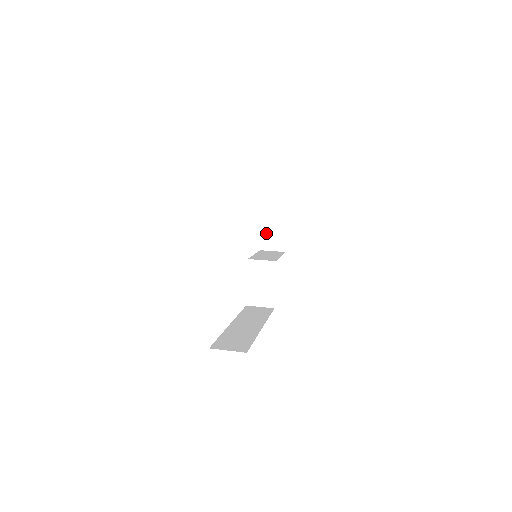
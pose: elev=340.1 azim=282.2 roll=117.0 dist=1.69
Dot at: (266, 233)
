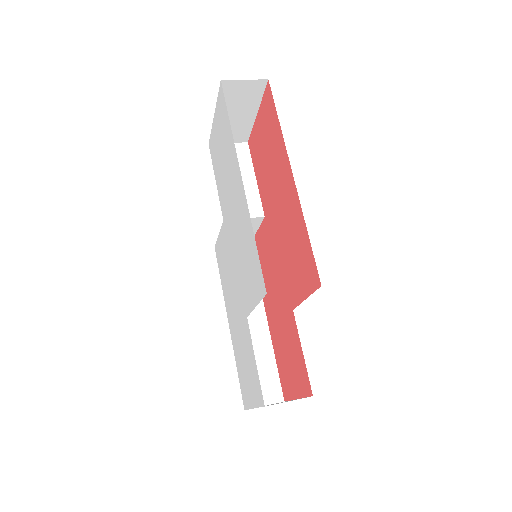
Dot at: occluded
